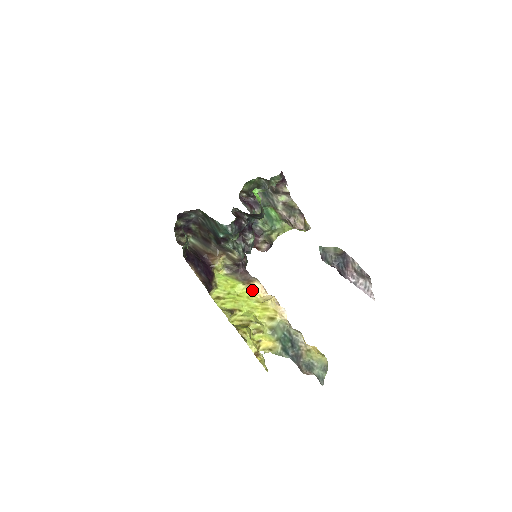
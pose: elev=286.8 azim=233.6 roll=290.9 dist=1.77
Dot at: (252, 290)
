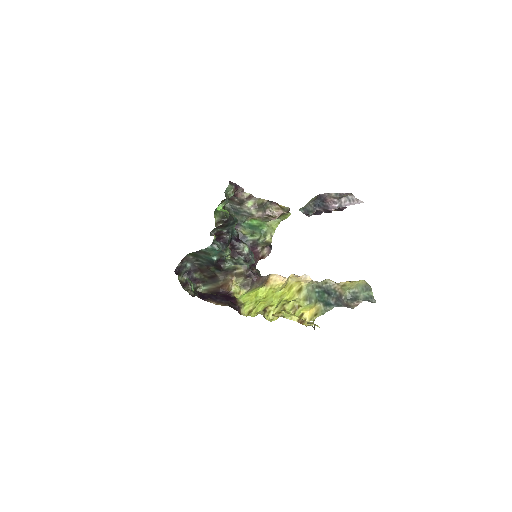
Dot at: (273, 285)
